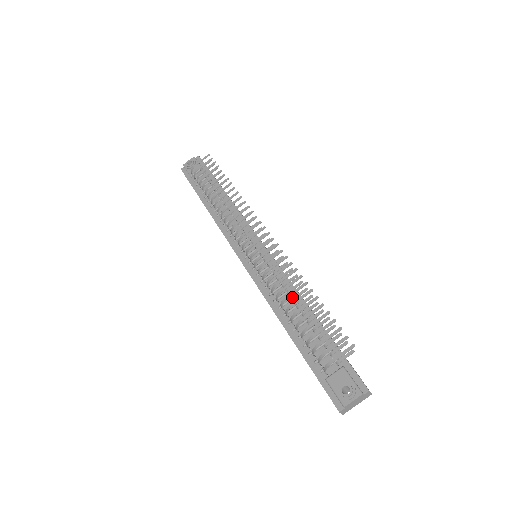
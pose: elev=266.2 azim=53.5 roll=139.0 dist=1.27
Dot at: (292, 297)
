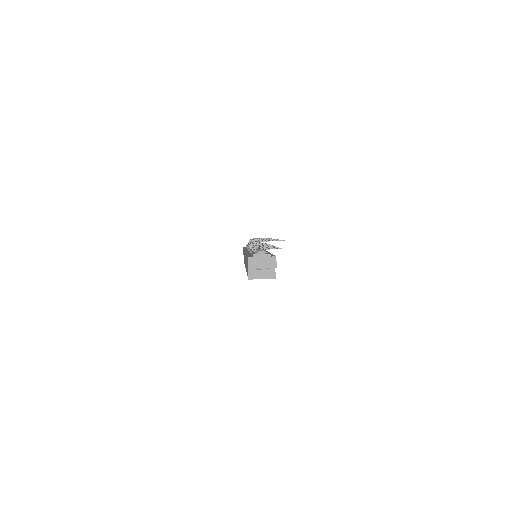
Dot at: occluded
